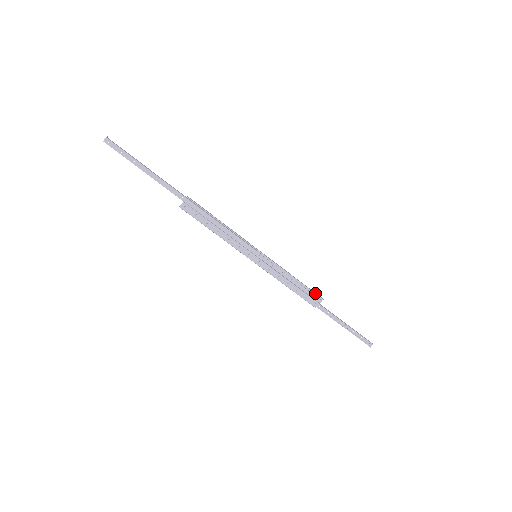
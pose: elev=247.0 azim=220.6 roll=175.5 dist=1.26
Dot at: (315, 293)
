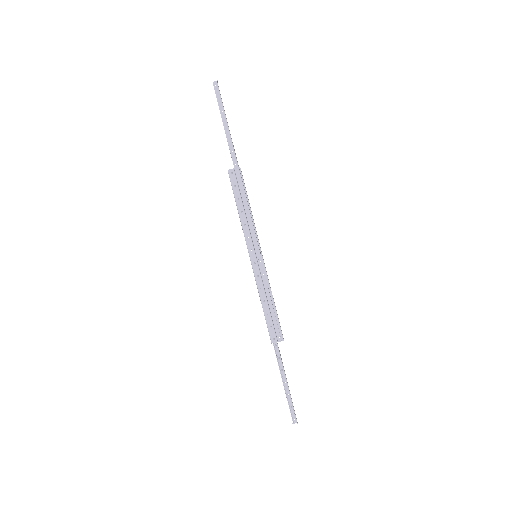
Dot at: occluded
